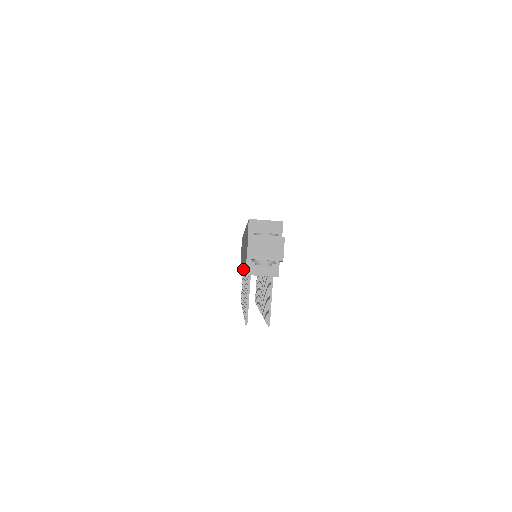
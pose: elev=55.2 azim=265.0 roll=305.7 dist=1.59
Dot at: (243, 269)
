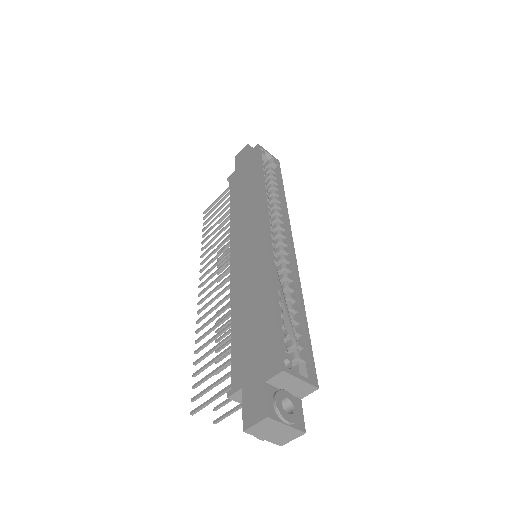
Dot at: occluded
